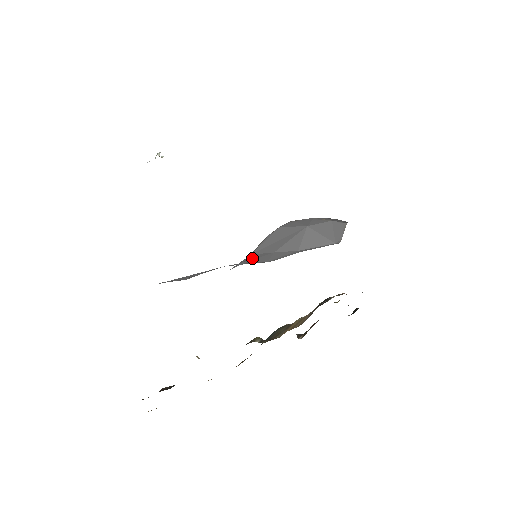
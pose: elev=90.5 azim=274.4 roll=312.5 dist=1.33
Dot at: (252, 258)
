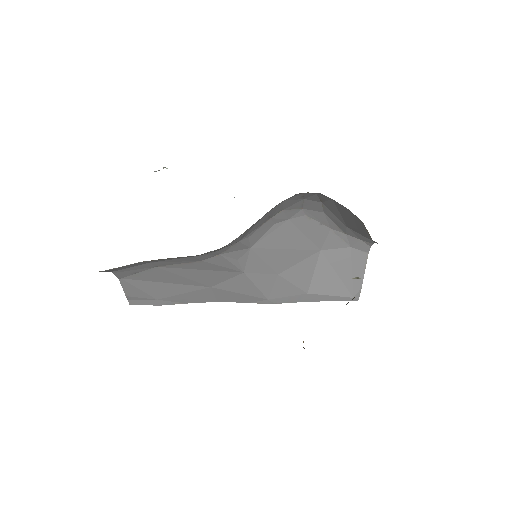
Dot at: (250, 266)
